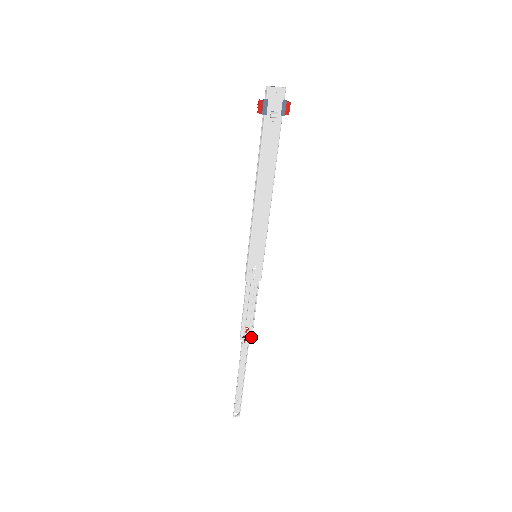
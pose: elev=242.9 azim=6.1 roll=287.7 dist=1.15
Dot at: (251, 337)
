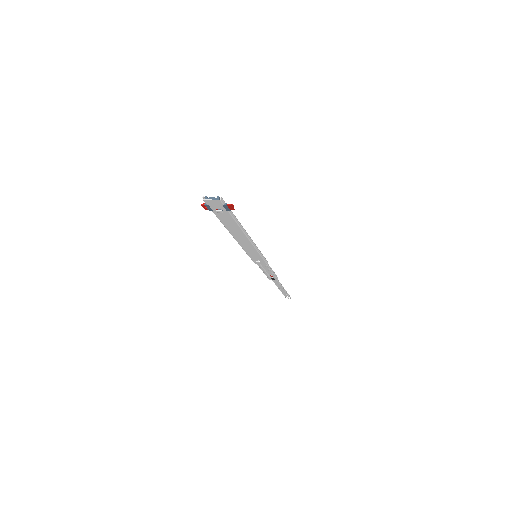
Dot at: (277, 279)
